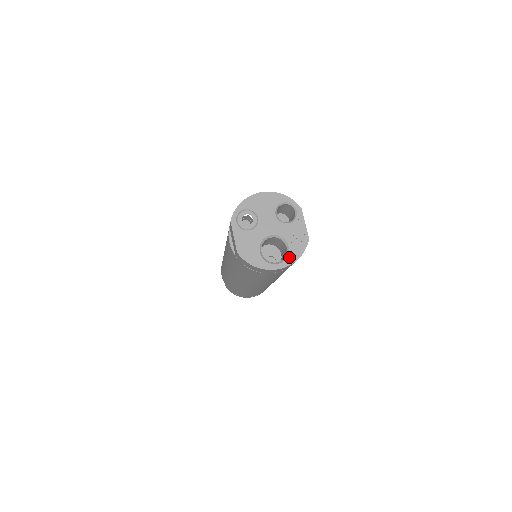
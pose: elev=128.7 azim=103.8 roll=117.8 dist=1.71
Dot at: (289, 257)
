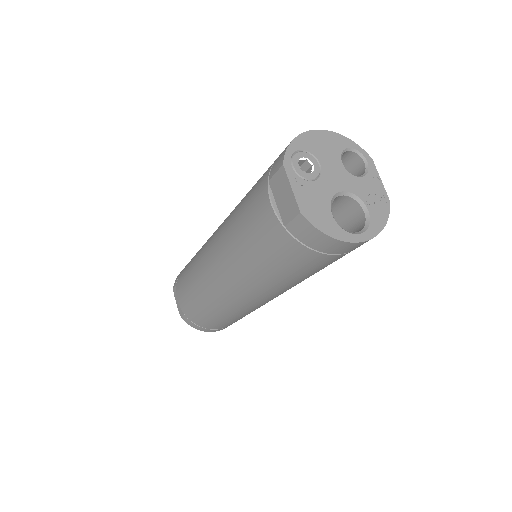
Dot at: (371, 225)
